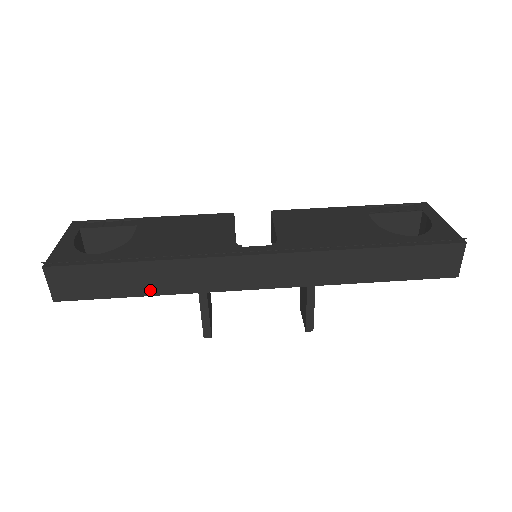
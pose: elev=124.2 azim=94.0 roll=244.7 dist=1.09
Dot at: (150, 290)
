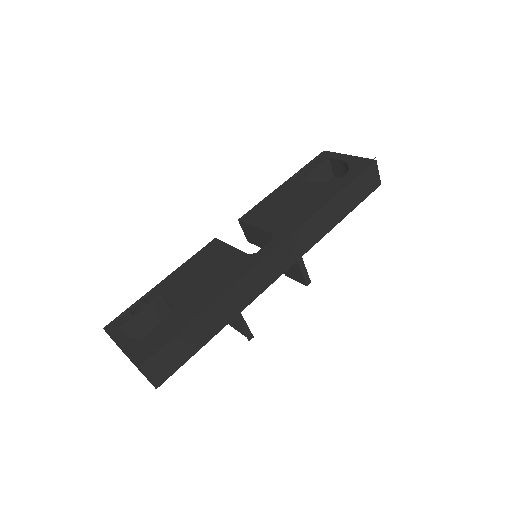
Dot at: (218, 327)
